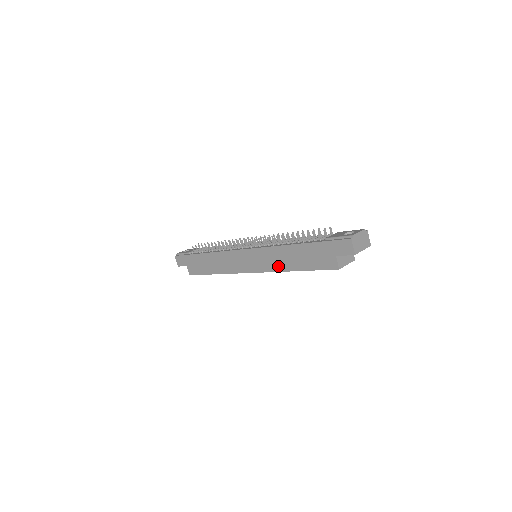
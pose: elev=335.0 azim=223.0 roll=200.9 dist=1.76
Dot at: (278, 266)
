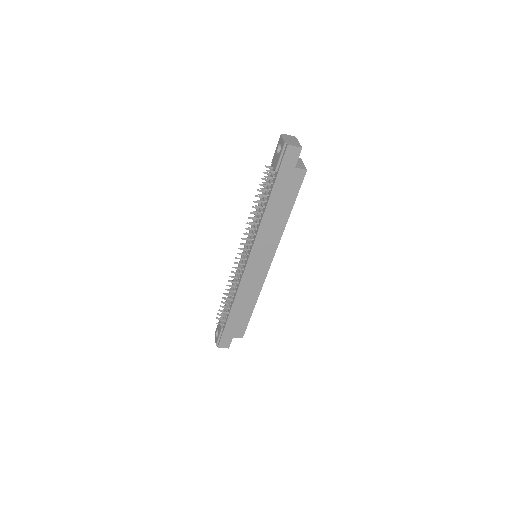
Dot at: (277, 232)
